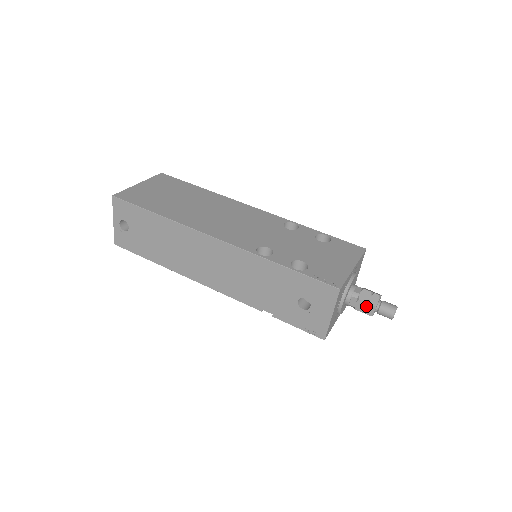
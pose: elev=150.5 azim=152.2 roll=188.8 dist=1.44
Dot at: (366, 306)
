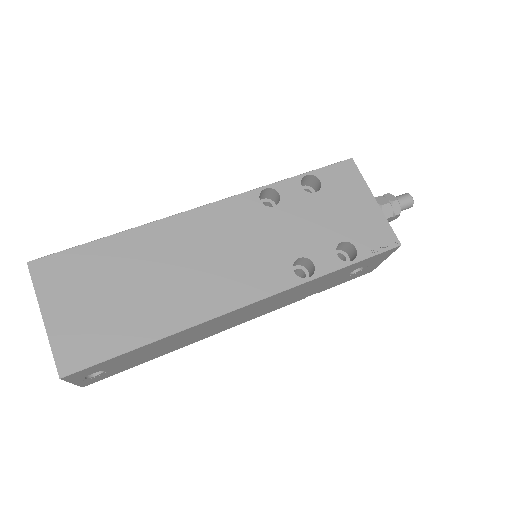
Dot at: (392, 218)
